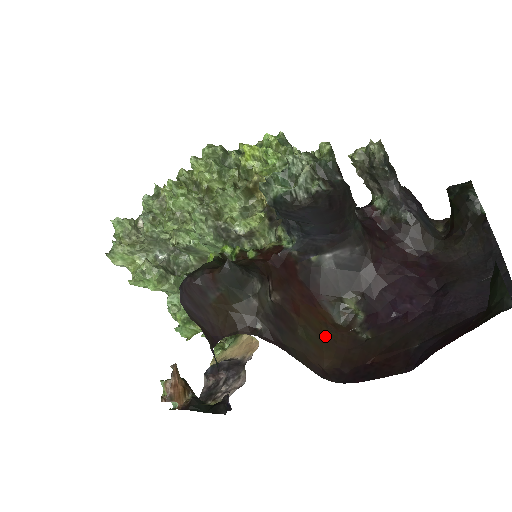
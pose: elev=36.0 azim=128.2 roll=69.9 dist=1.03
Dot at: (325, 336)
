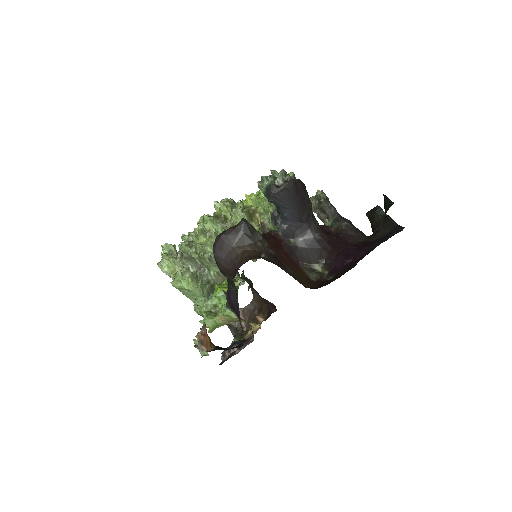
Dot at: (305, 279)
